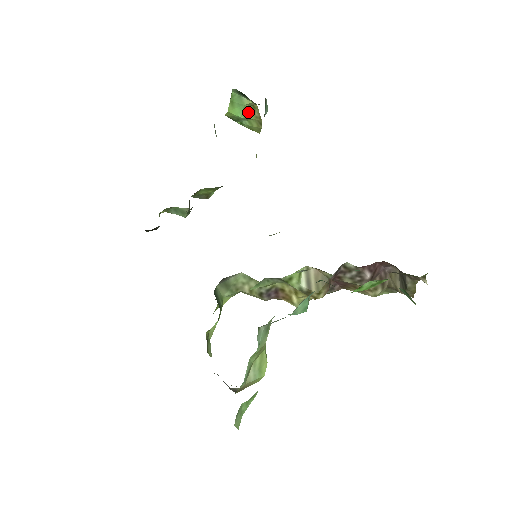
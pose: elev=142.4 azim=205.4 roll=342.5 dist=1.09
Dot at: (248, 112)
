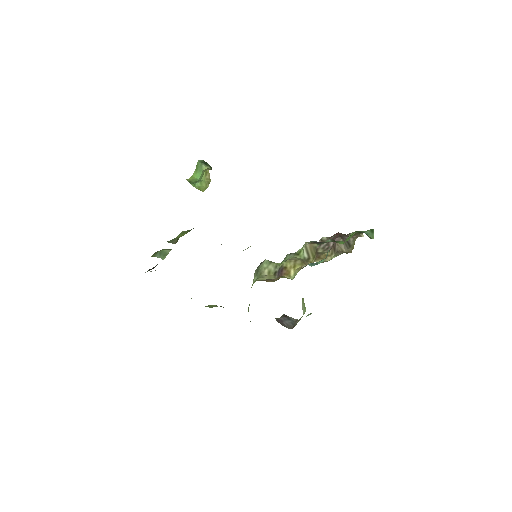
Dot at: (202, 176)
